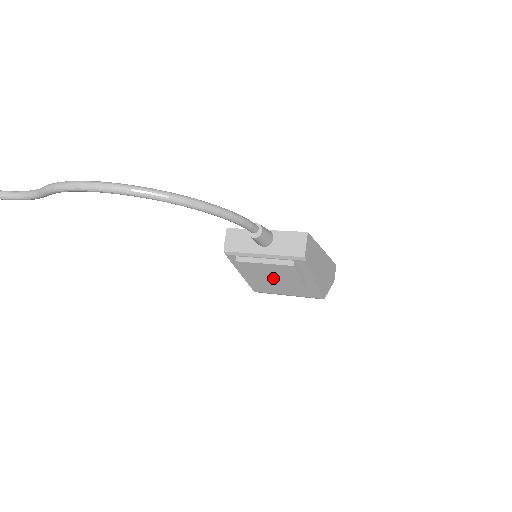
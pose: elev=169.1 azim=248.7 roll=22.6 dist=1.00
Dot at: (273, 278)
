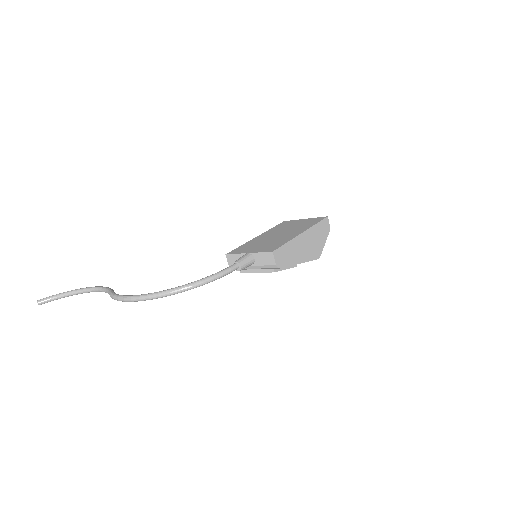
Dot at: occluded
